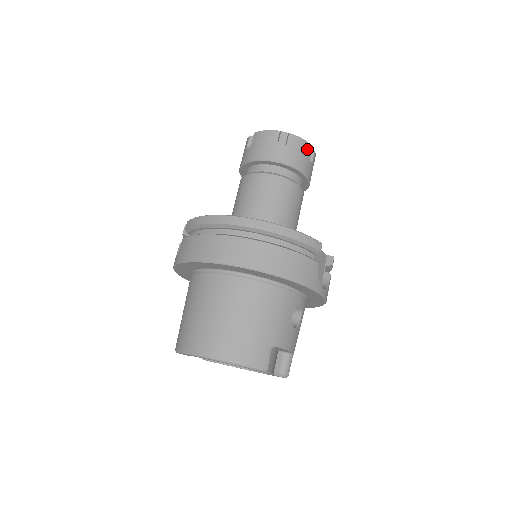
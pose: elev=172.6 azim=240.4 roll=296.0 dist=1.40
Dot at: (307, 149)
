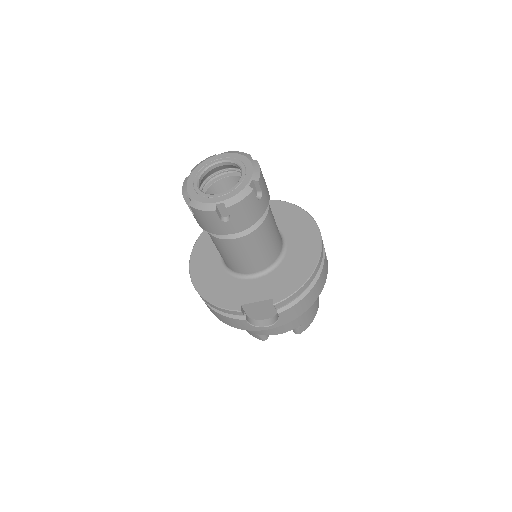
Dot at: (212, 216)
